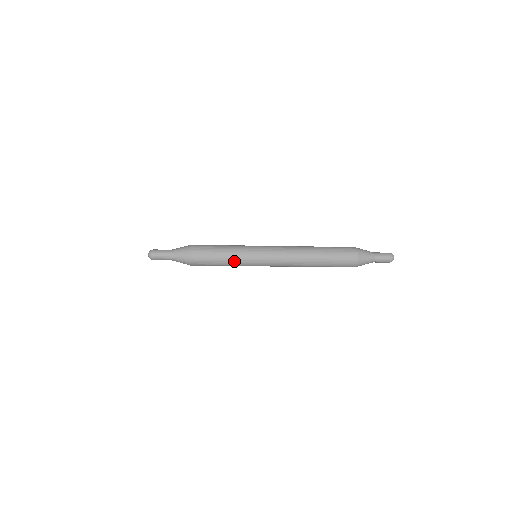
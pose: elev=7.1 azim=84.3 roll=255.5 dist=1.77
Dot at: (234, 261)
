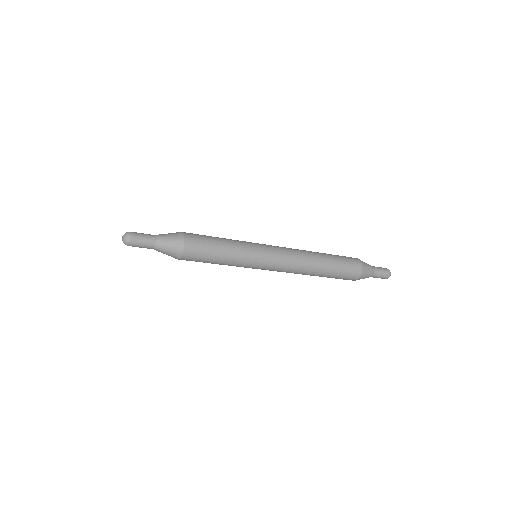
Dot at: (235, 258)
